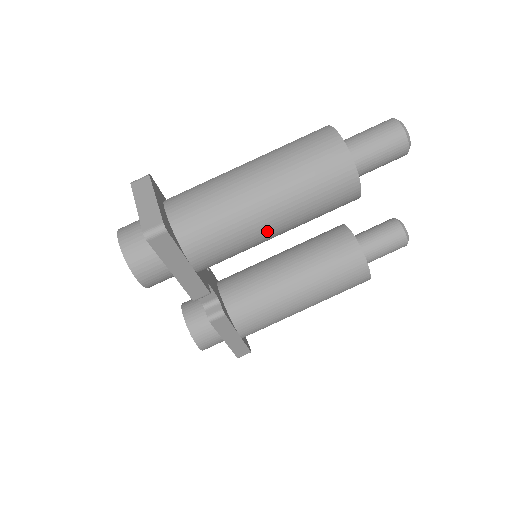
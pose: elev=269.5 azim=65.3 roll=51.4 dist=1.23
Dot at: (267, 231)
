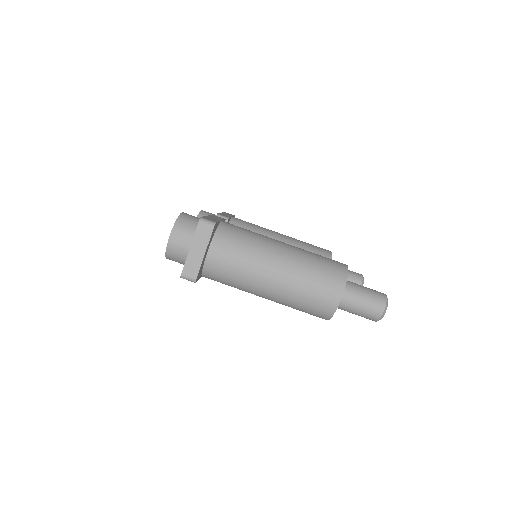
Dot at: occluded
